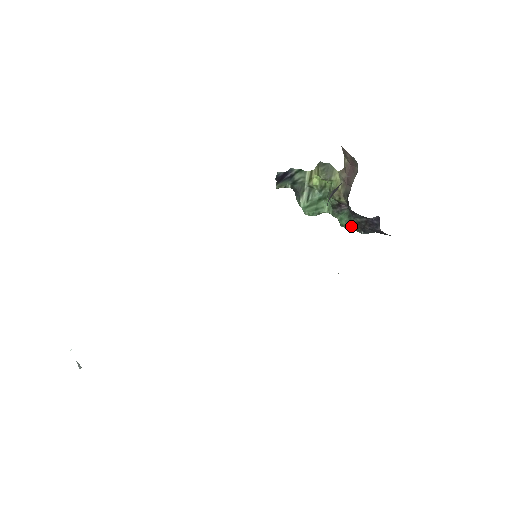
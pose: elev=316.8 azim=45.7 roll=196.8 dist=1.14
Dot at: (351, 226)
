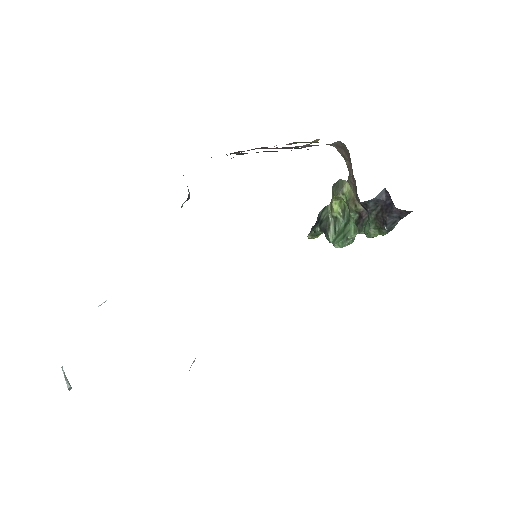
Dot at: (374, 228)
